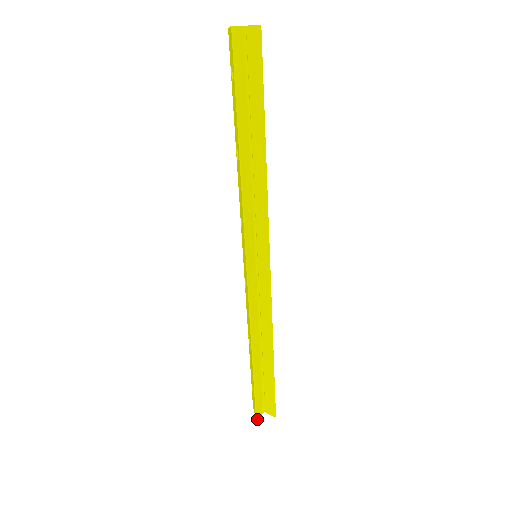
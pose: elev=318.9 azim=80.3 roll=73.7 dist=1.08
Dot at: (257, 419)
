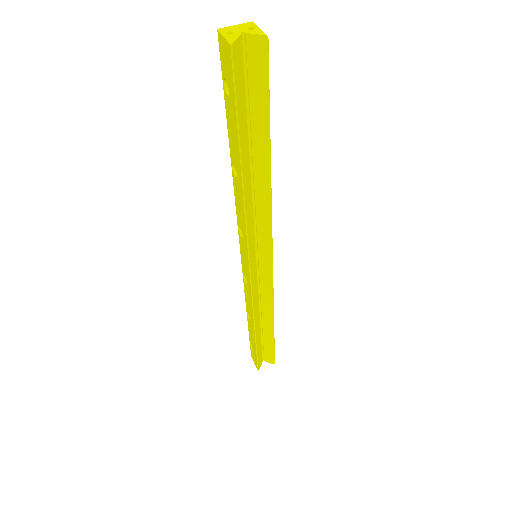
Dot at: occluded
